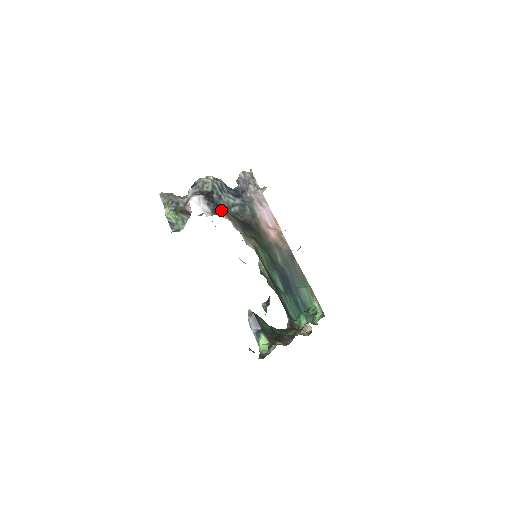
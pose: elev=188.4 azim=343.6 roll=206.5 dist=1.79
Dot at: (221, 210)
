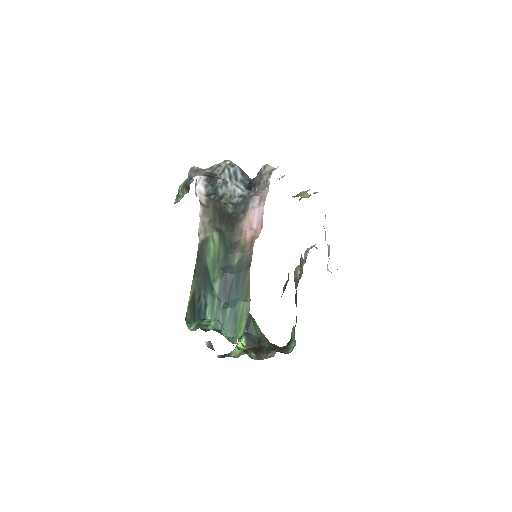
Dot at: (217, 195)
